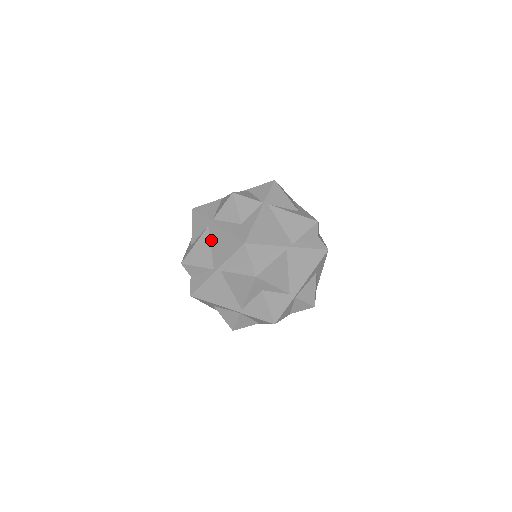
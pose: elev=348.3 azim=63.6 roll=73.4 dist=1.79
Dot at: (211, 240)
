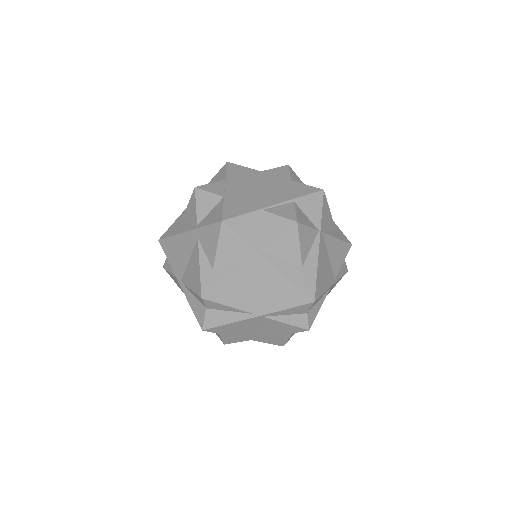
Dot at: (255, 278)
